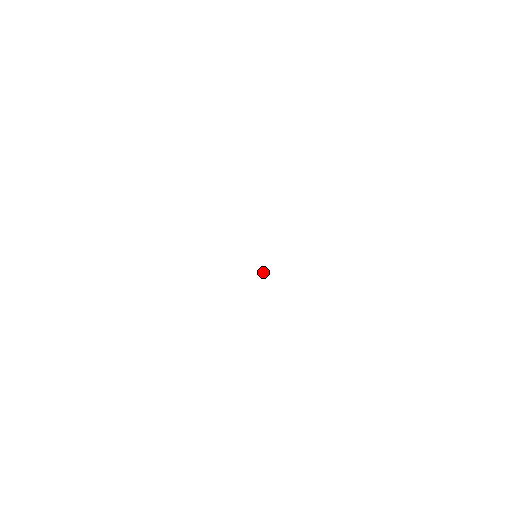
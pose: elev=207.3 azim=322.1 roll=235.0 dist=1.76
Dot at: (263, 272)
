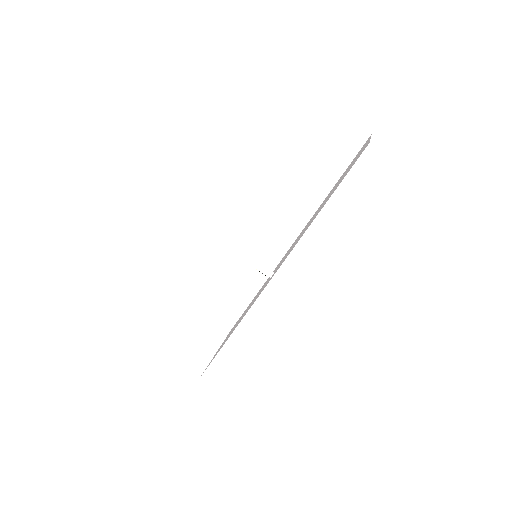
Dot at: (267, 274)
